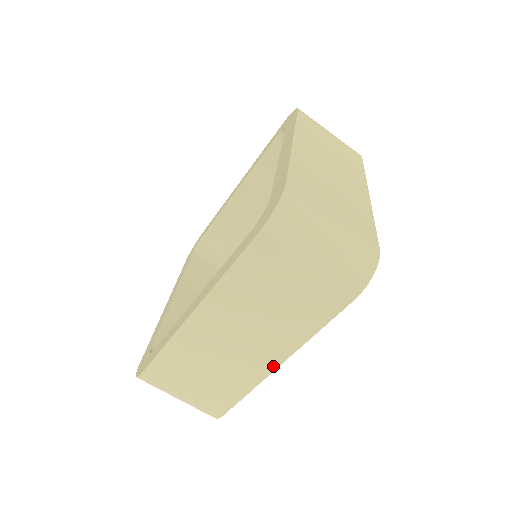
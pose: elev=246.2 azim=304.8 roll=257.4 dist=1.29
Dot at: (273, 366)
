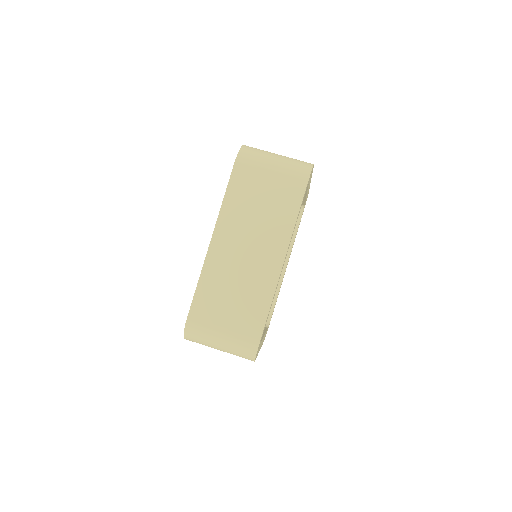
Dot at: (279, 265)
